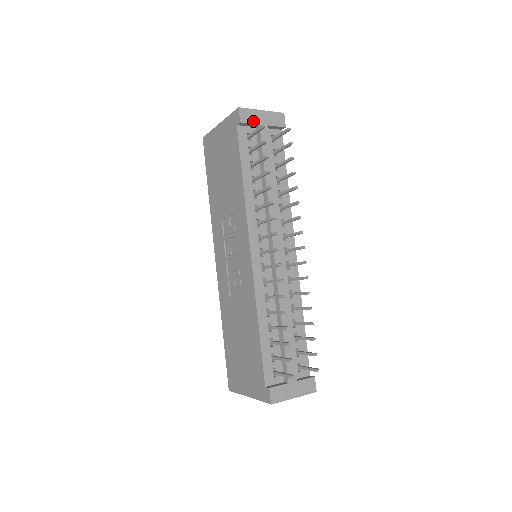
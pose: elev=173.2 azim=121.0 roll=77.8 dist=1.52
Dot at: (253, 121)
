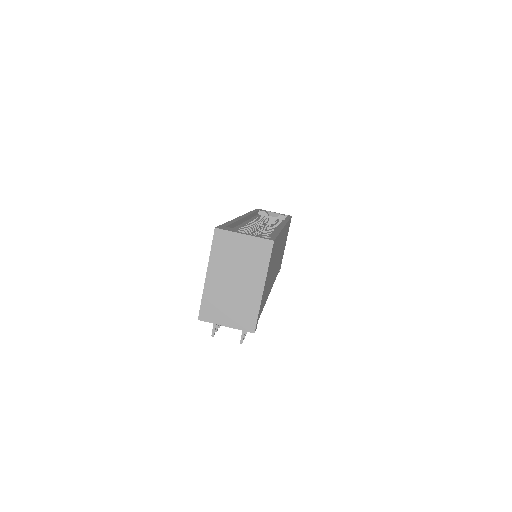
Dot at: occluded
